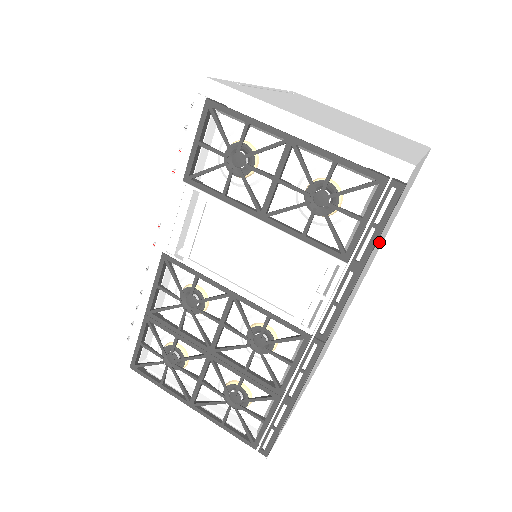
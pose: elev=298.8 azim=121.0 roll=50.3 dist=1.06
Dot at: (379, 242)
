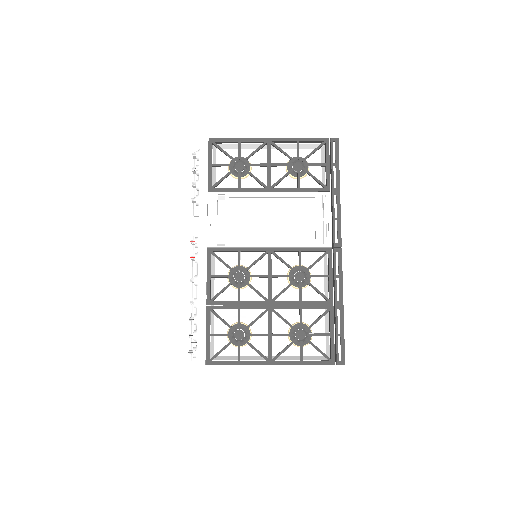
Dot at: occluded
